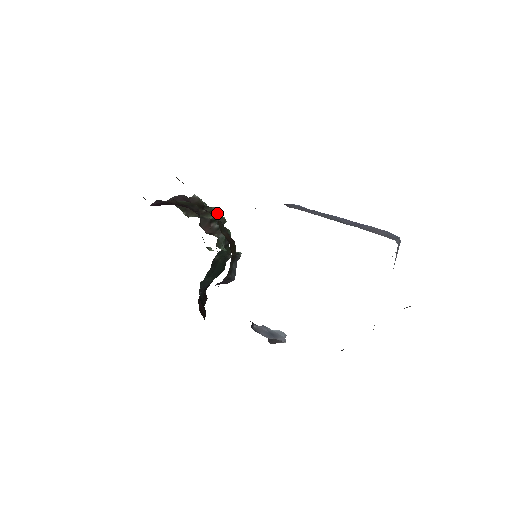
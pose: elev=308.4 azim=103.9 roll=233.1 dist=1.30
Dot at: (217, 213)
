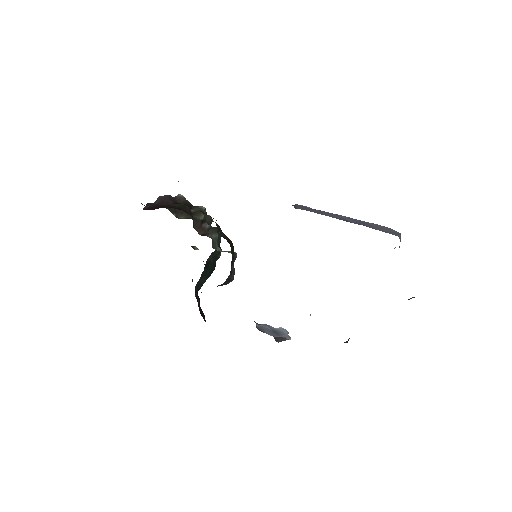
Dot at: (204, 212)
